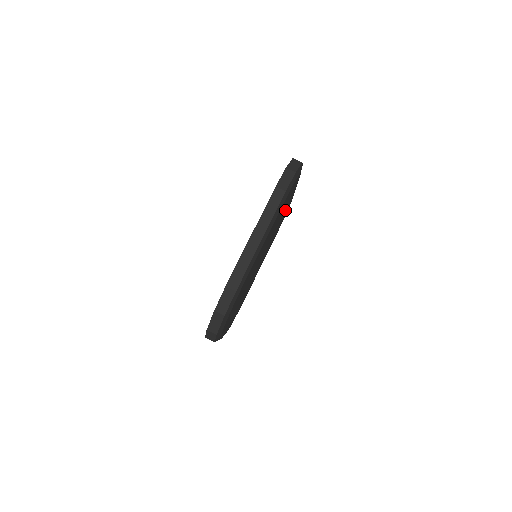
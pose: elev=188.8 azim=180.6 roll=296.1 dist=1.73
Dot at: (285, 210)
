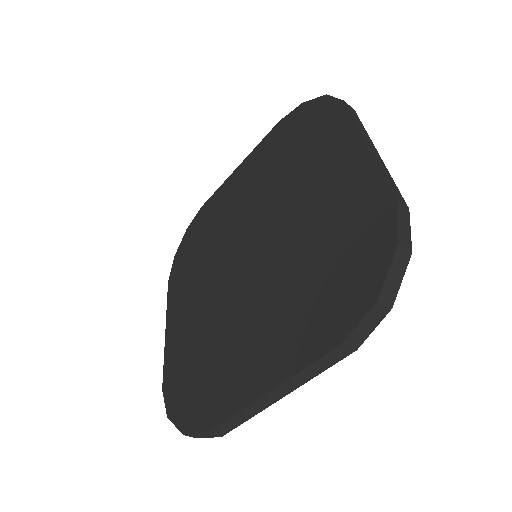
Dot at: occluded
